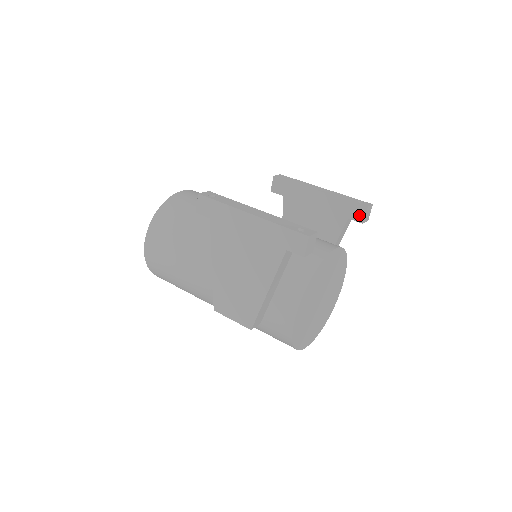
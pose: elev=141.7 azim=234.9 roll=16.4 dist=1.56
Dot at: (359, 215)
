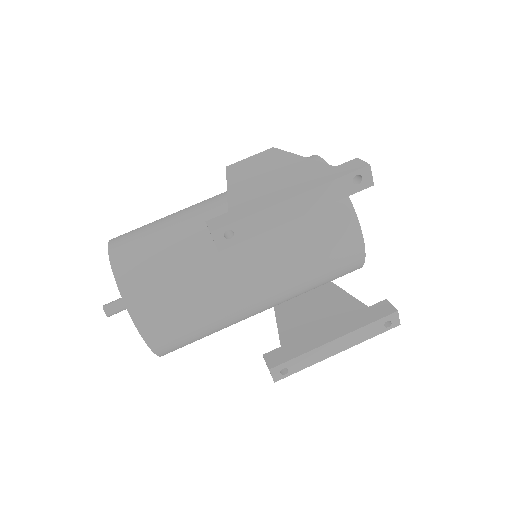
Dot at: occluded
